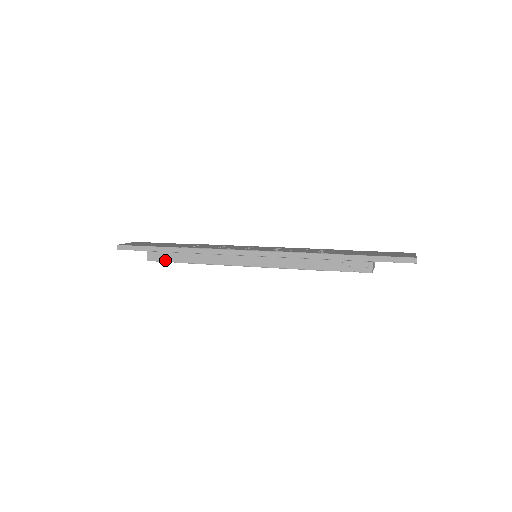
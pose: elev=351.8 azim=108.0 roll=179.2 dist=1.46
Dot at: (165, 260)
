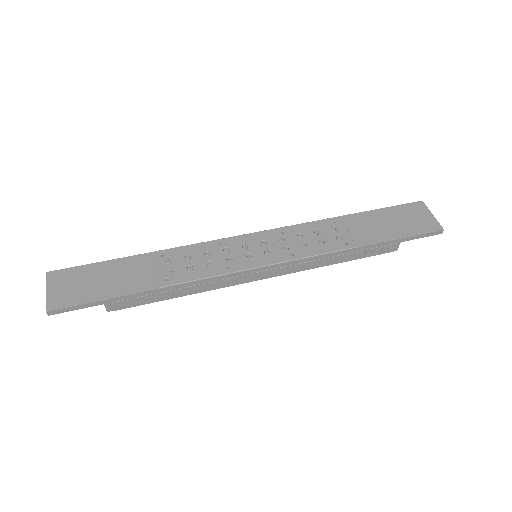
Dot at: (137, 305)
